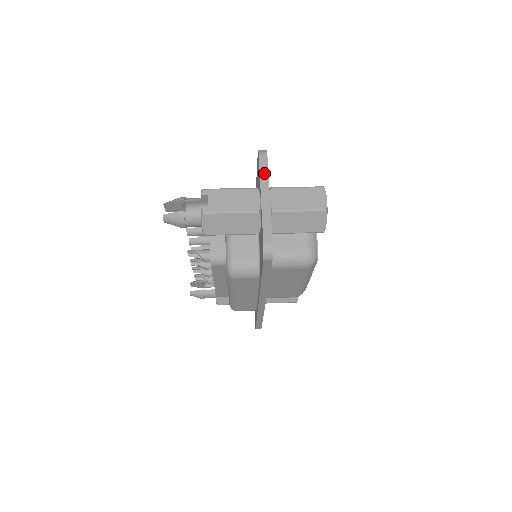
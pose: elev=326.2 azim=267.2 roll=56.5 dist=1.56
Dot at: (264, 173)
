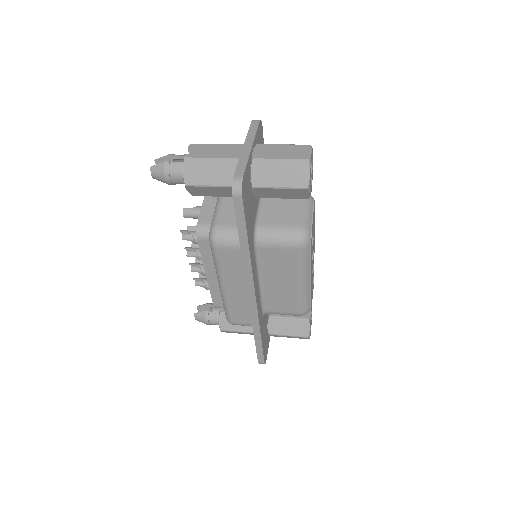
Dot at: (252, 132)
